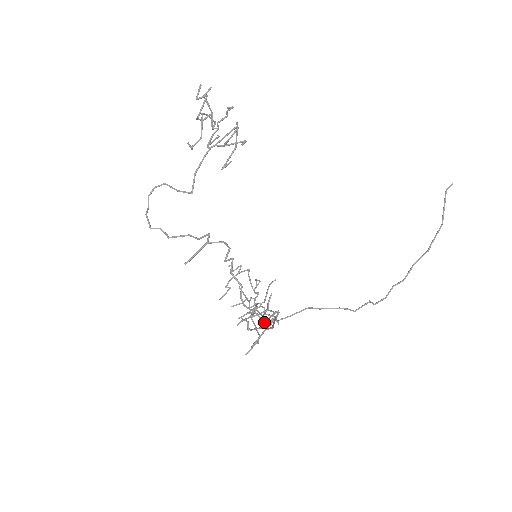
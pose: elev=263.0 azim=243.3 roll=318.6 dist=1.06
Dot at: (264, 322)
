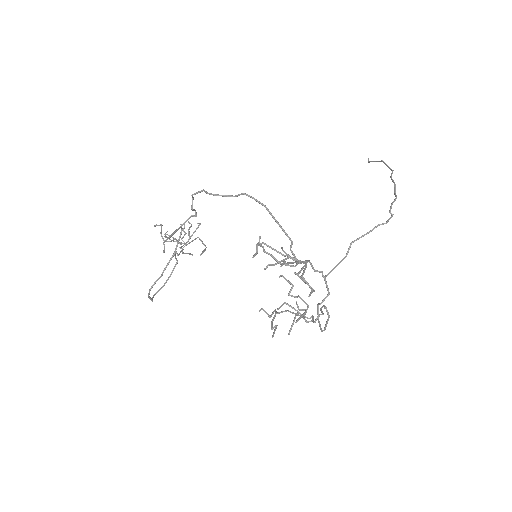
Dot at: (300, 272)
